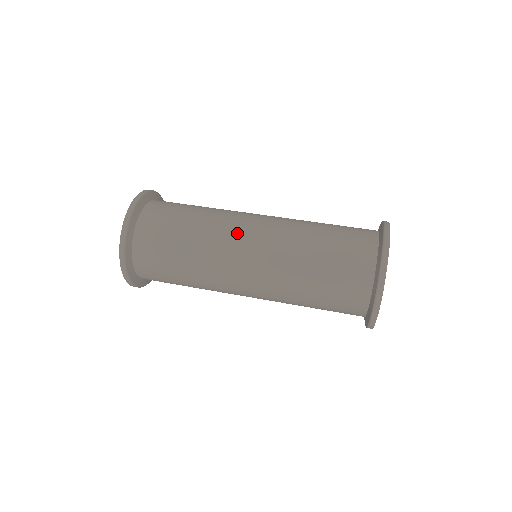
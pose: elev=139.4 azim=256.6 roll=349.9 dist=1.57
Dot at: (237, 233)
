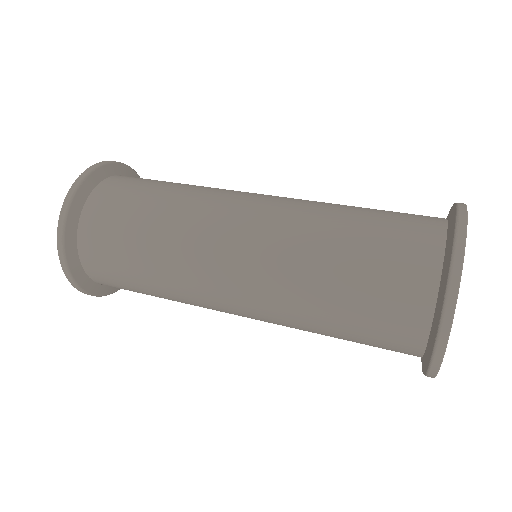
Dot at: (212, 247)
